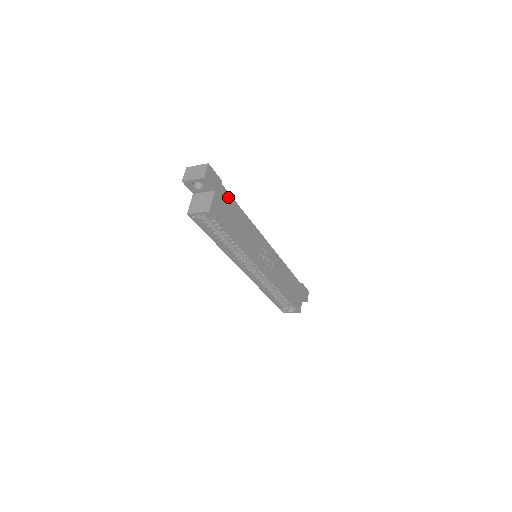
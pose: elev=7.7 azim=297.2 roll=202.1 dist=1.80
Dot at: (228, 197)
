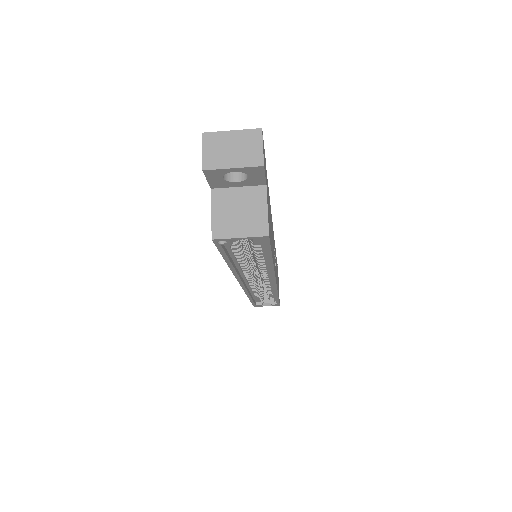
Dot at: occluded
